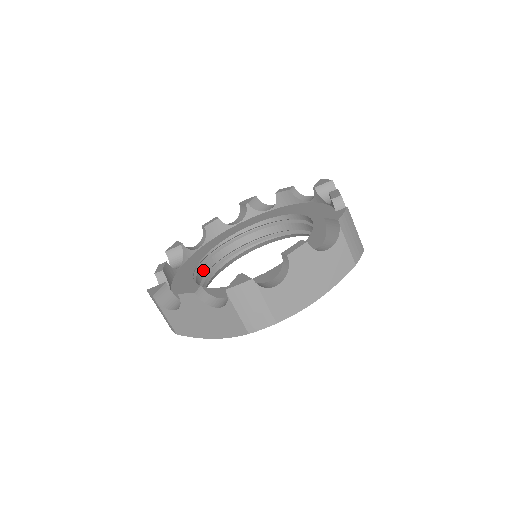
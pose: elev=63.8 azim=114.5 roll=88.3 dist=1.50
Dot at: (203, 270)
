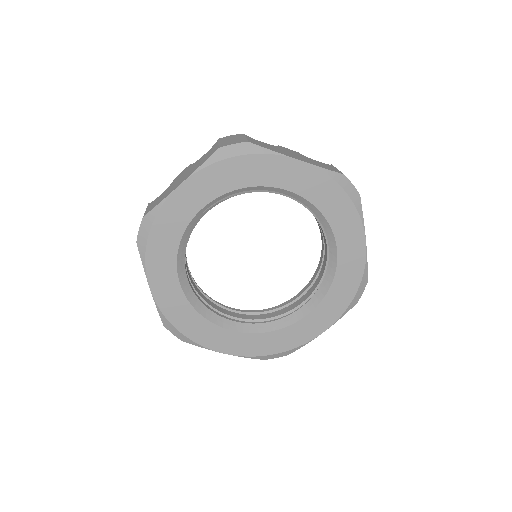
Dot at: (196, 288)
